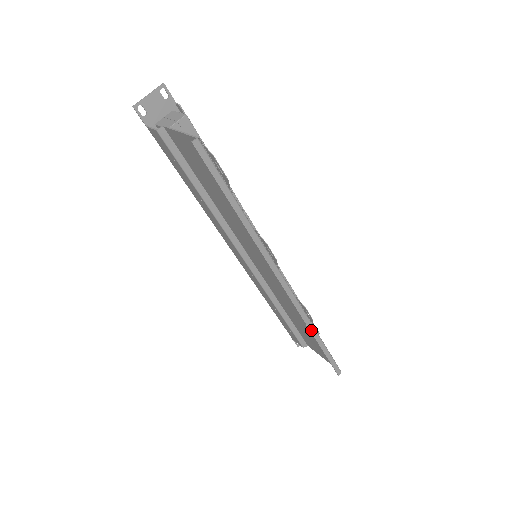
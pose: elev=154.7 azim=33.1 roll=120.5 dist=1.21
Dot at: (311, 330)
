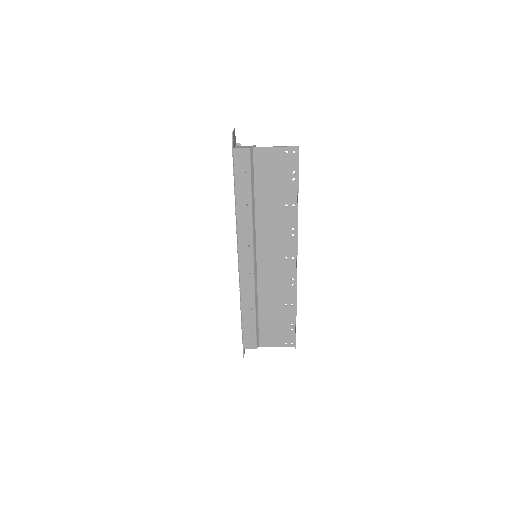
Dot at: (296, 300)
